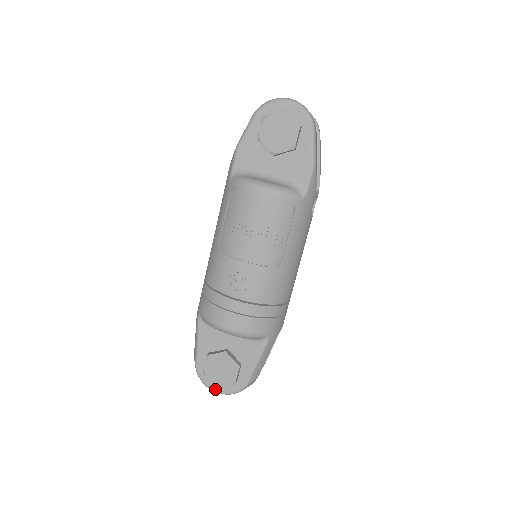
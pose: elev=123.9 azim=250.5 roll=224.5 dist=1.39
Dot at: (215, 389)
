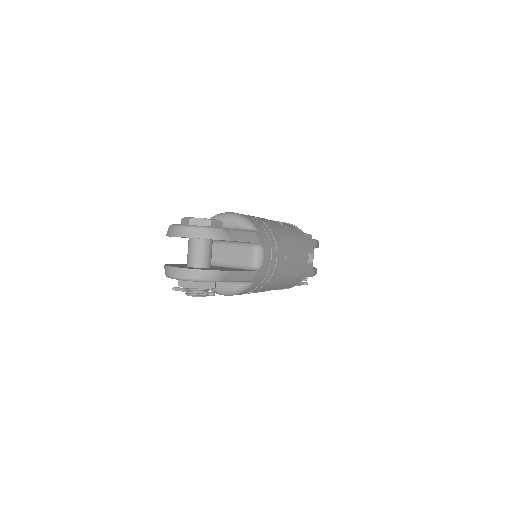
Dot at: (182, 225)
